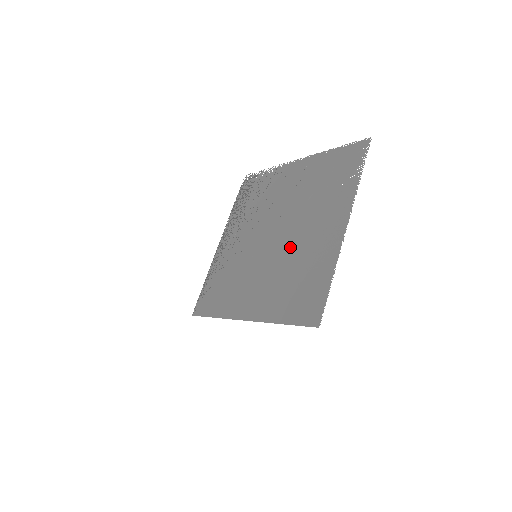
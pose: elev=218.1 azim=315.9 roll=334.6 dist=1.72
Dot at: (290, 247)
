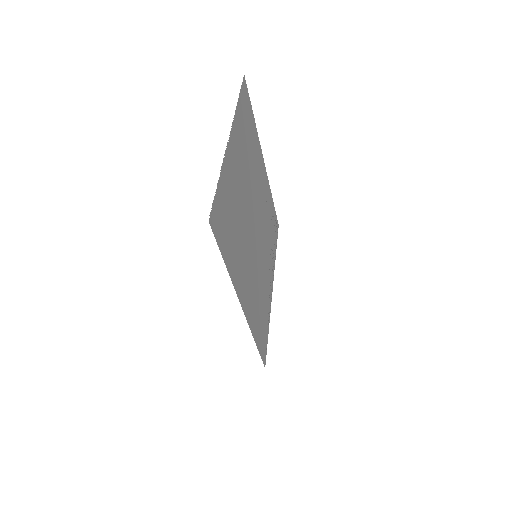
Dot at: (245, 212)
